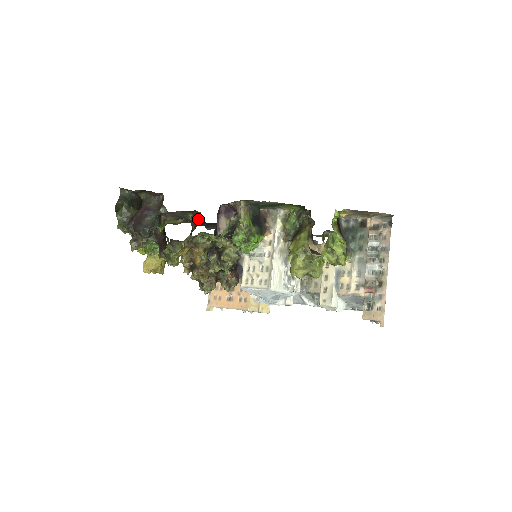
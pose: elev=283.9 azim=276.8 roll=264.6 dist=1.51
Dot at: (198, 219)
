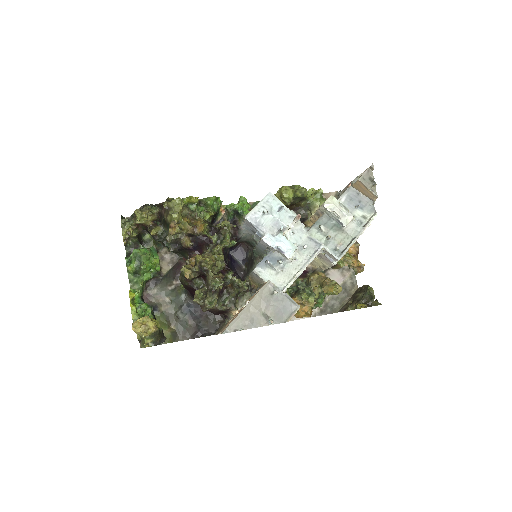
Dot at: occluded
